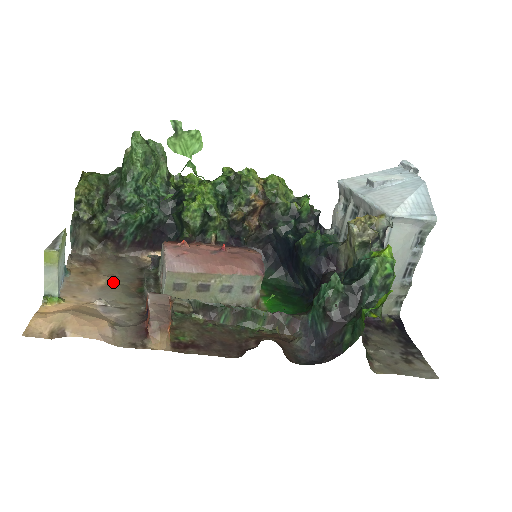
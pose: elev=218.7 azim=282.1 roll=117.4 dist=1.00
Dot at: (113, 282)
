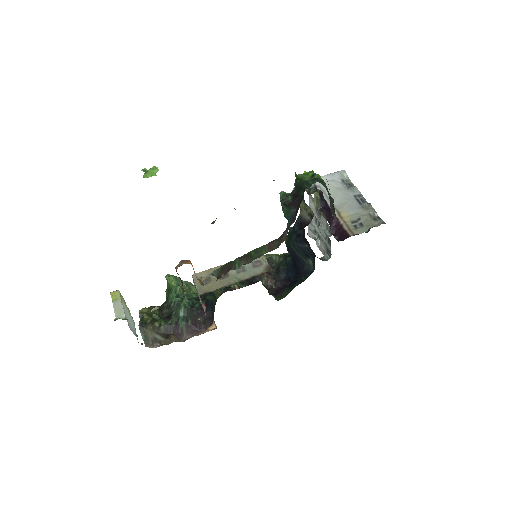
Dot at: occluded
